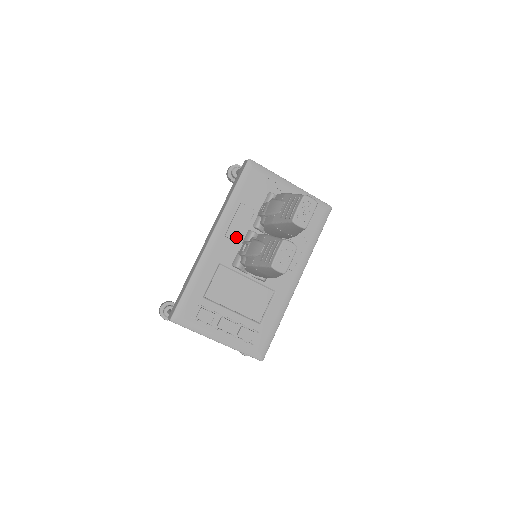
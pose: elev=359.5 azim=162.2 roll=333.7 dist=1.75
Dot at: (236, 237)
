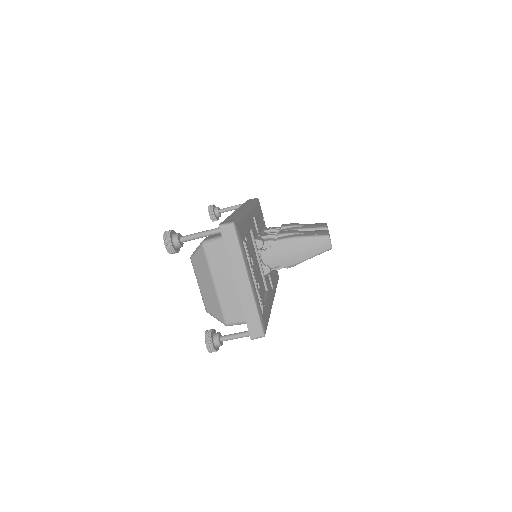
Dot at: (258, 226)
